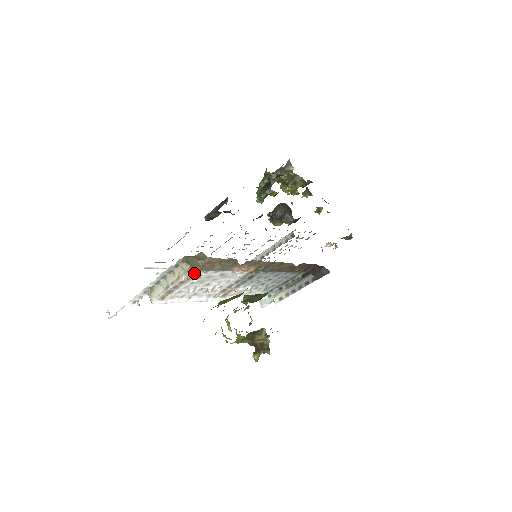
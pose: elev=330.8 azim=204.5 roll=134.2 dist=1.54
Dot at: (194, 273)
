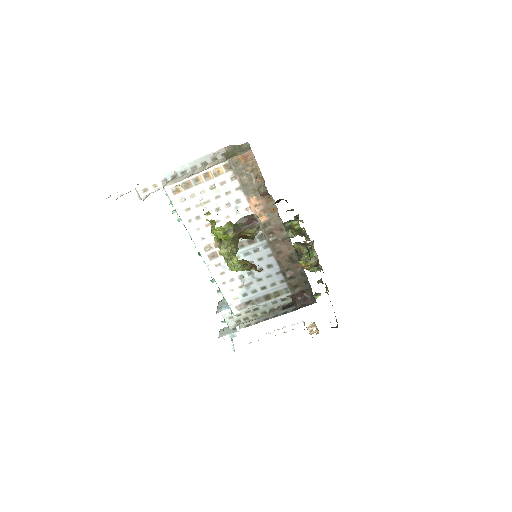
Dot at: (224, 169)
